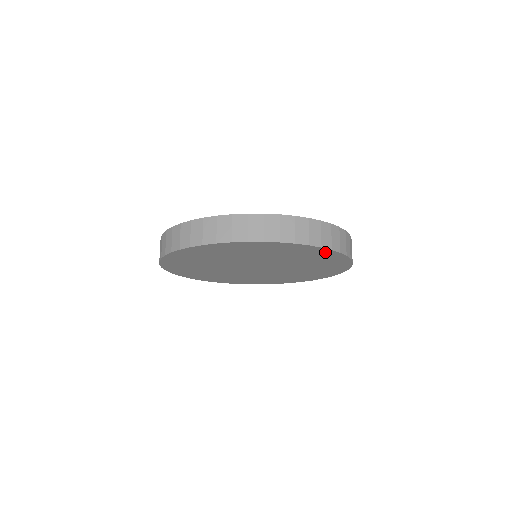
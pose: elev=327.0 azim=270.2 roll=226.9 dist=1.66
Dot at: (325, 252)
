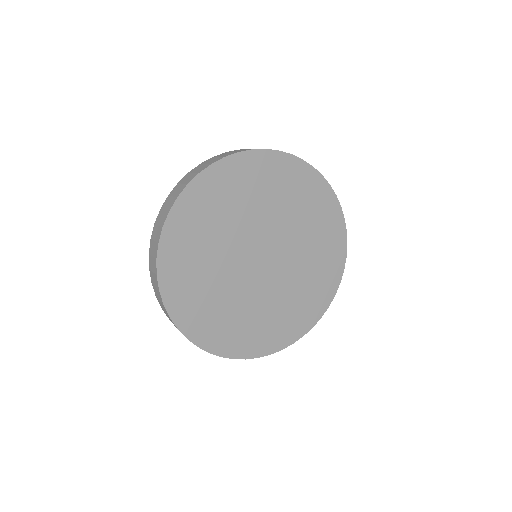
Dot at: (331, 203)
